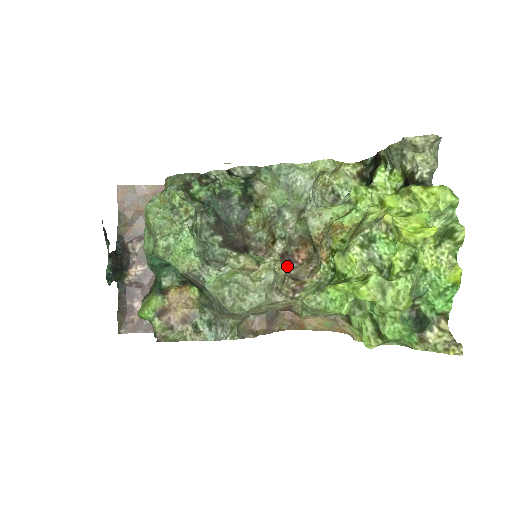
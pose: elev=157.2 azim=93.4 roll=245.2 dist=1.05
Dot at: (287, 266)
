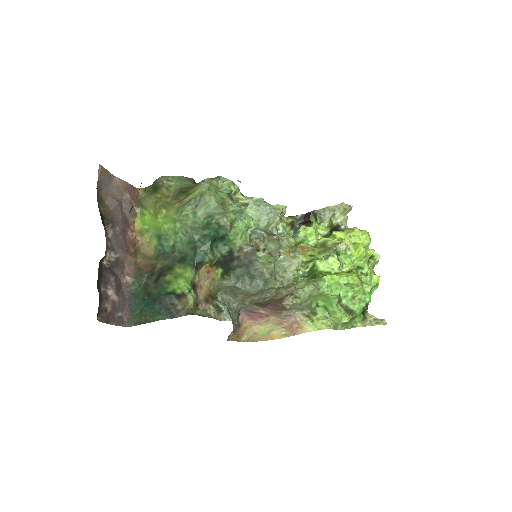
Dot at: occluded
